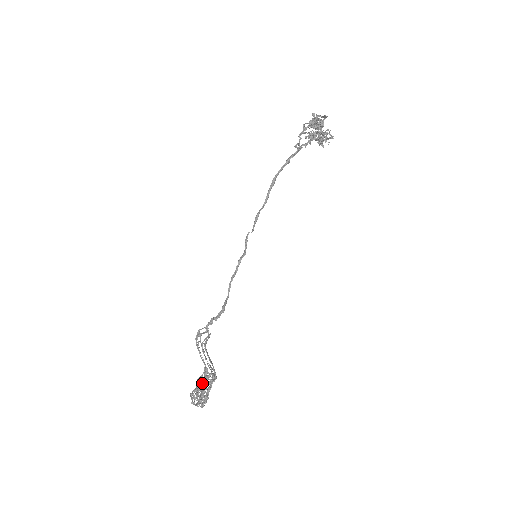
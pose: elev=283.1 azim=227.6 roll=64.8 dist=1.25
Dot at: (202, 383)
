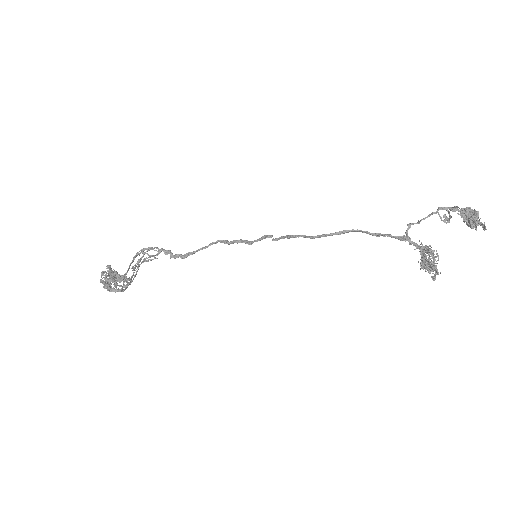
Dot at: (115, 278)
